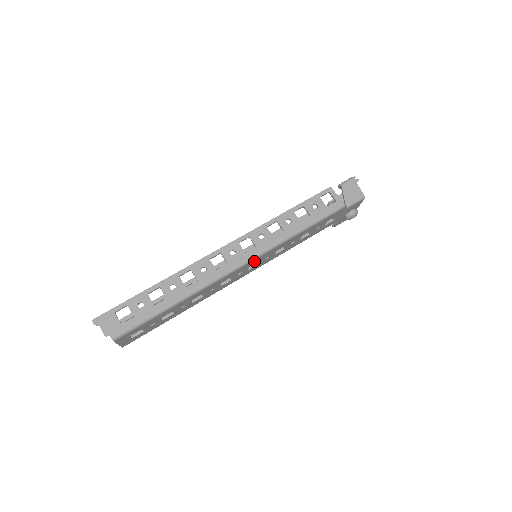
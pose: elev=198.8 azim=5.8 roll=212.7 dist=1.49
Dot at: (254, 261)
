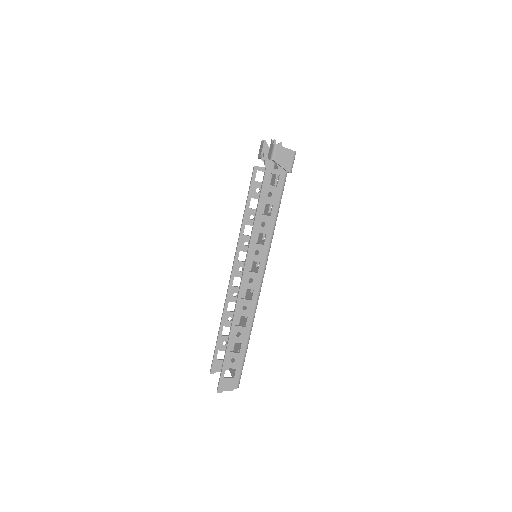
Dot at: occluded
